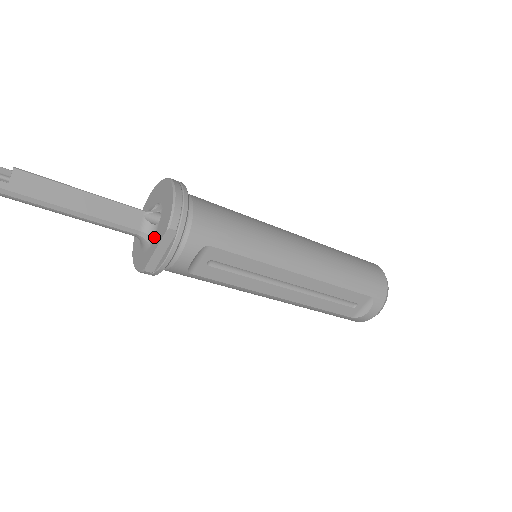
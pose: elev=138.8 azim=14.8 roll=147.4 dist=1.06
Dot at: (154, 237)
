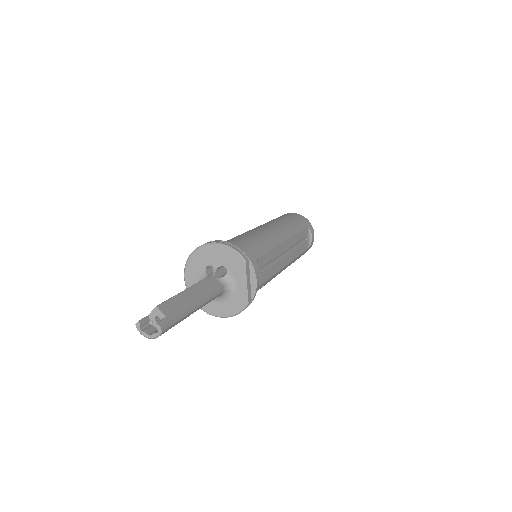
Dot at: (235, 281)
